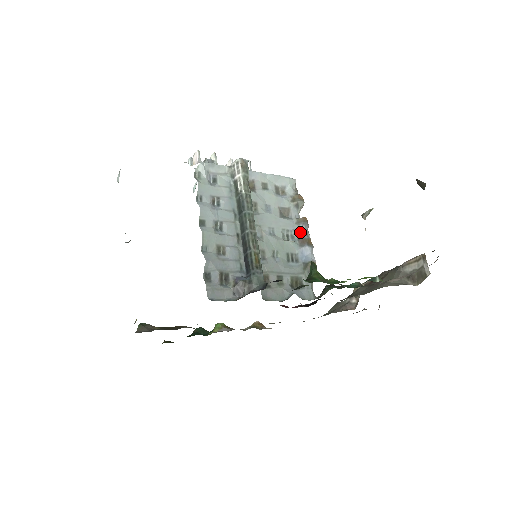
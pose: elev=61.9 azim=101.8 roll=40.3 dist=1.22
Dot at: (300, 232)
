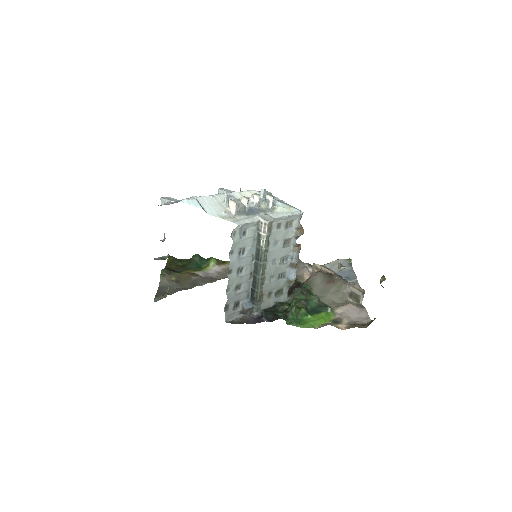
Dot at: (293, 258)
